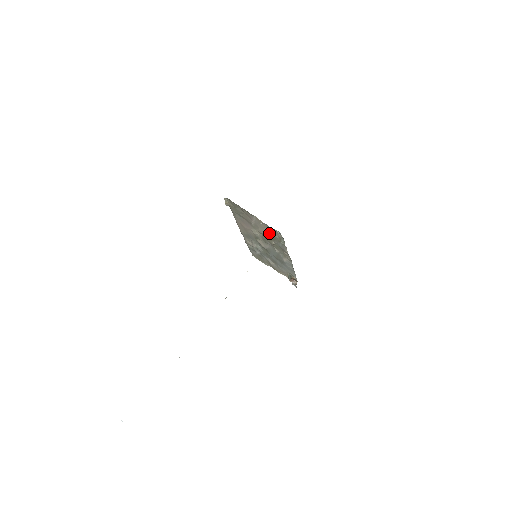
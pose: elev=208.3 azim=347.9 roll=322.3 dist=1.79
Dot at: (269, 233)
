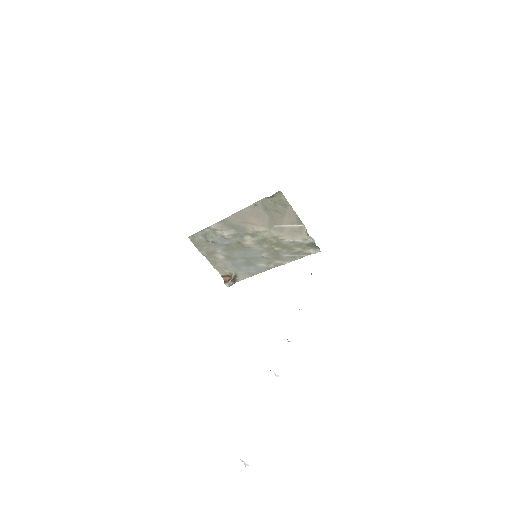
Dot at: (292, 242)
